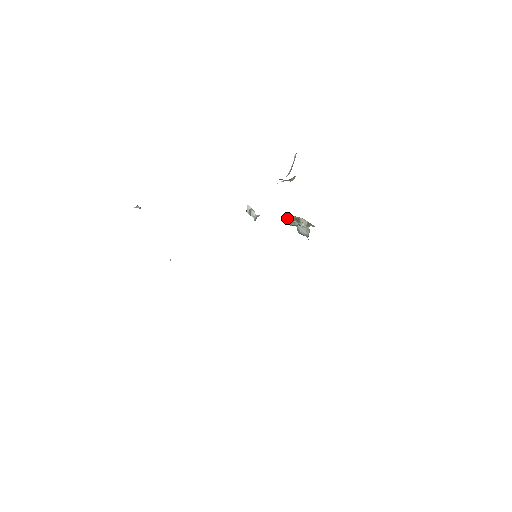
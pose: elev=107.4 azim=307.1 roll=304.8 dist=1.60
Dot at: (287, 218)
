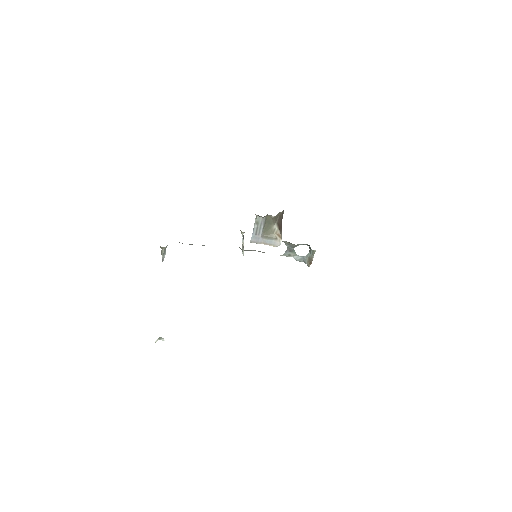
Dot at: (286, 252)
